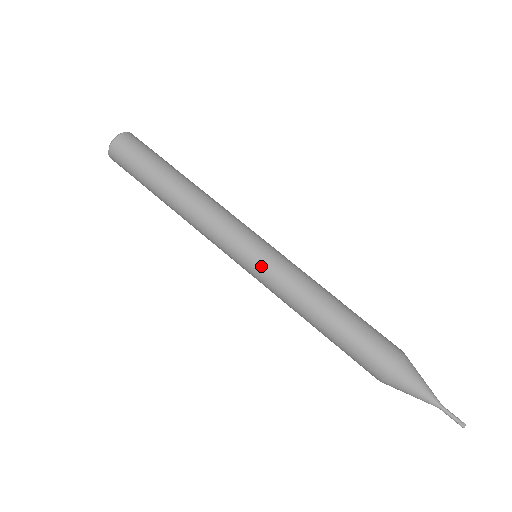
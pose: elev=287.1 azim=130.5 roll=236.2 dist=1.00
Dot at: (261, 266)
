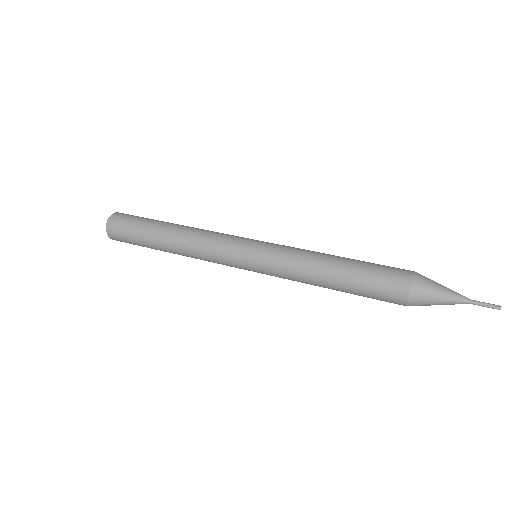
Dot at: (261, 260)
